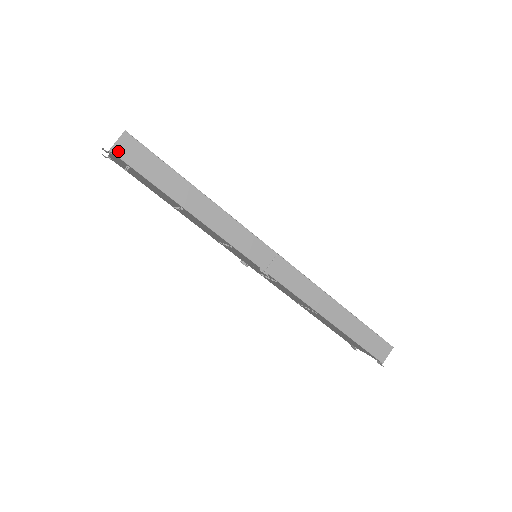
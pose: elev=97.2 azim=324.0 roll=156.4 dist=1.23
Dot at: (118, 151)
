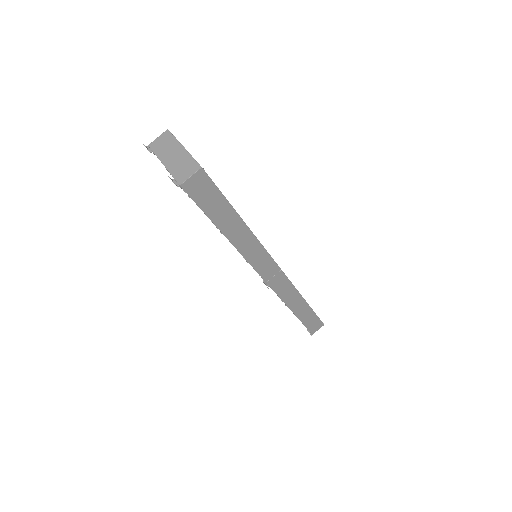
Dot at: (188, 187)
